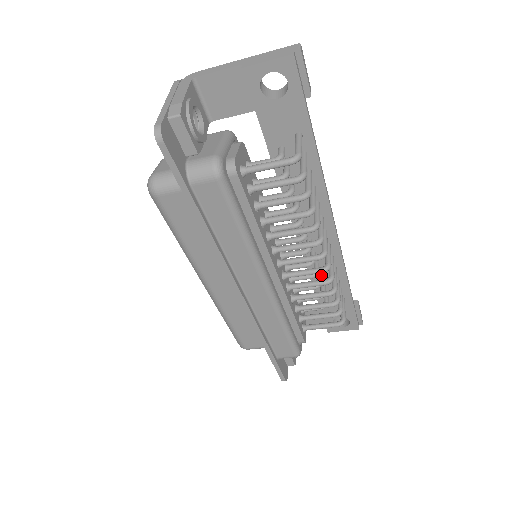
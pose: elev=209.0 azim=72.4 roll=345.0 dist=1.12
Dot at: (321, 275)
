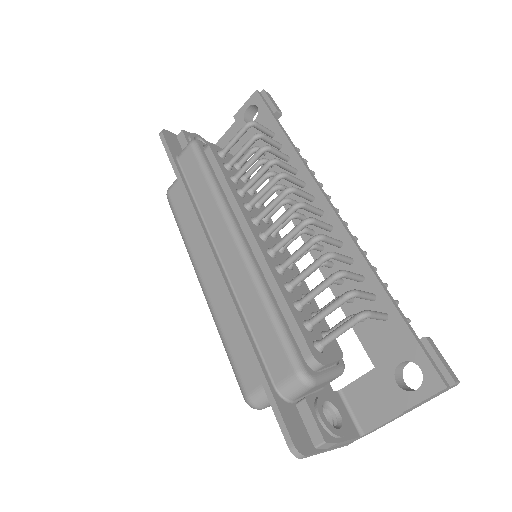
Dot at: (340, 278)
